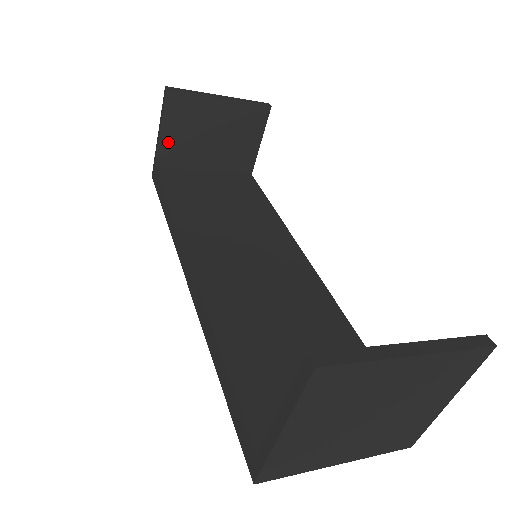
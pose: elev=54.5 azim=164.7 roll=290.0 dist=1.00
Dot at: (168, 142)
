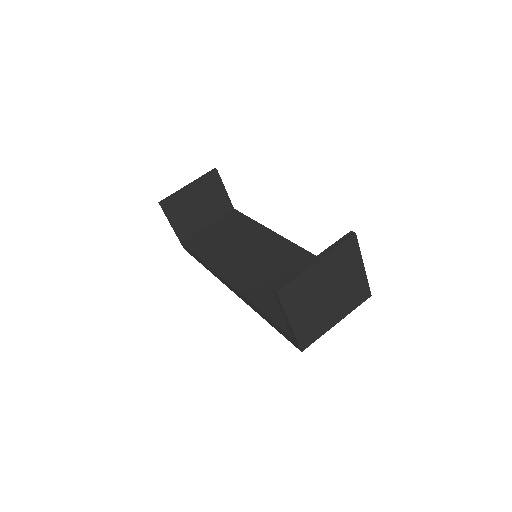
Dot at: (179, 227)
